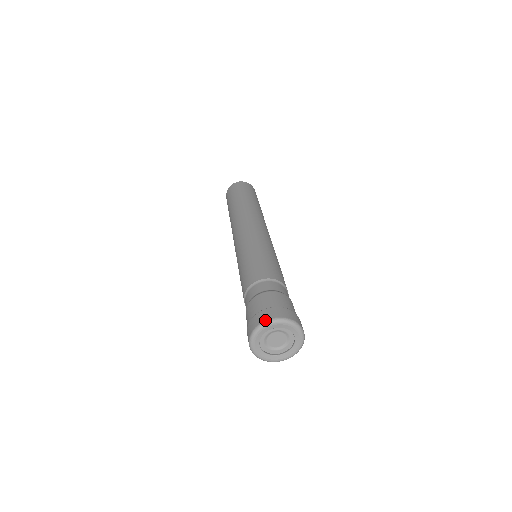
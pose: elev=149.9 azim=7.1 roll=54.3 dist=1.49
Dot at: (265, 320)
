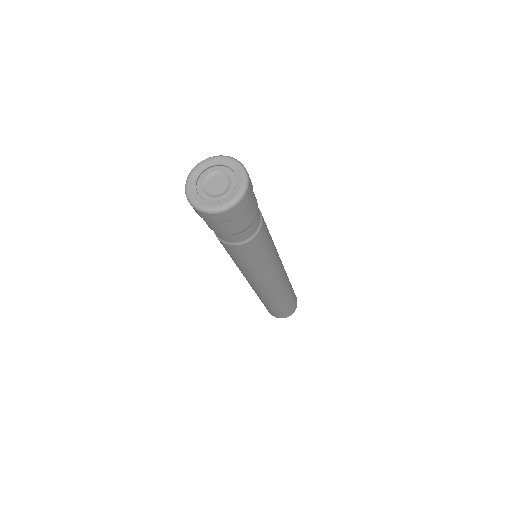
Dot at: (216, 156)
